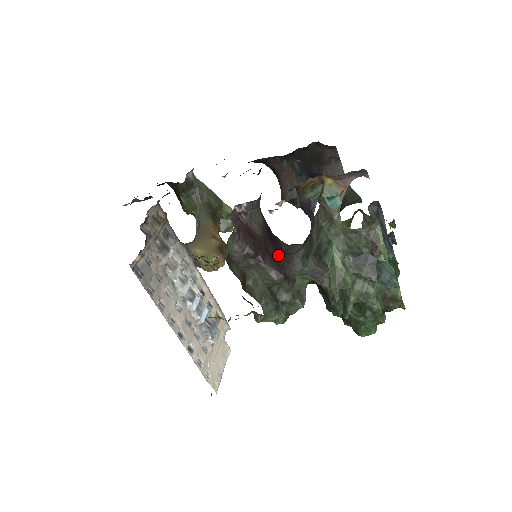
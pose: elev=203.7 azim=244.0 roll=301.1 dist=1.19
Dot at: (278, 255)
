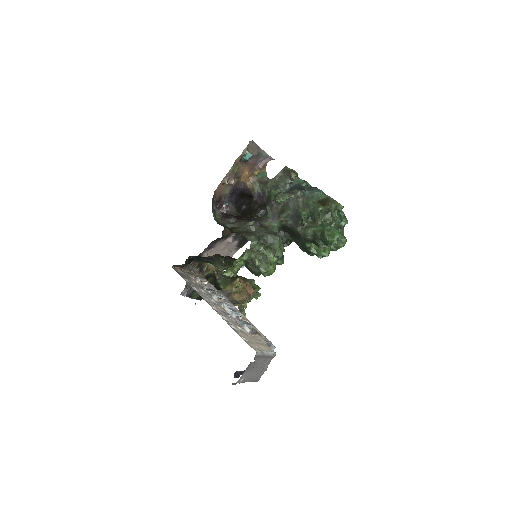
Dot at: occluded
